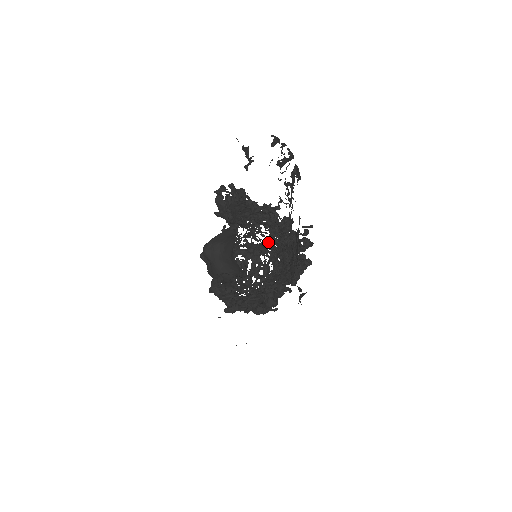
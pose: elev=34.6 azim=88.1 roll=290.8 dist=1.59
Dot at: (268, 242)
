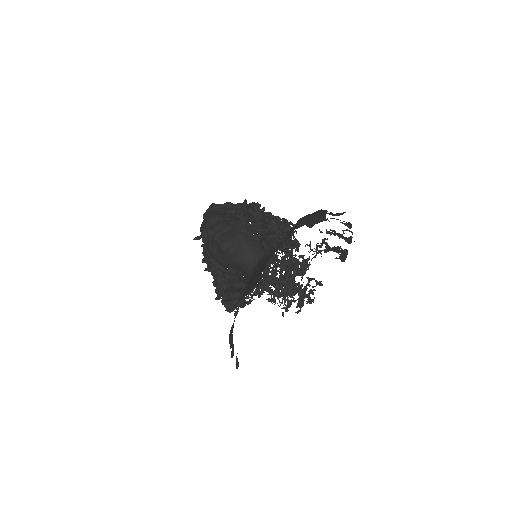
Dot at: occluded
